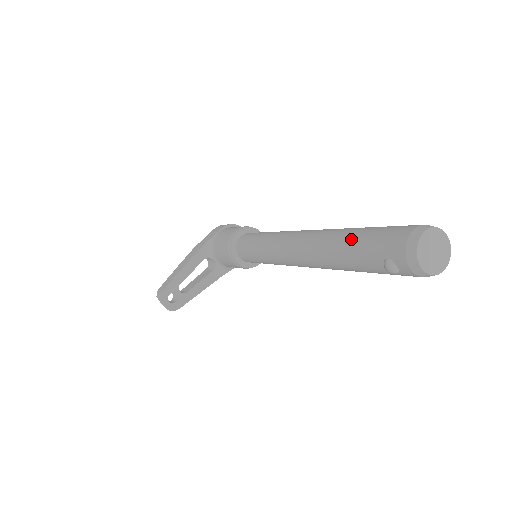
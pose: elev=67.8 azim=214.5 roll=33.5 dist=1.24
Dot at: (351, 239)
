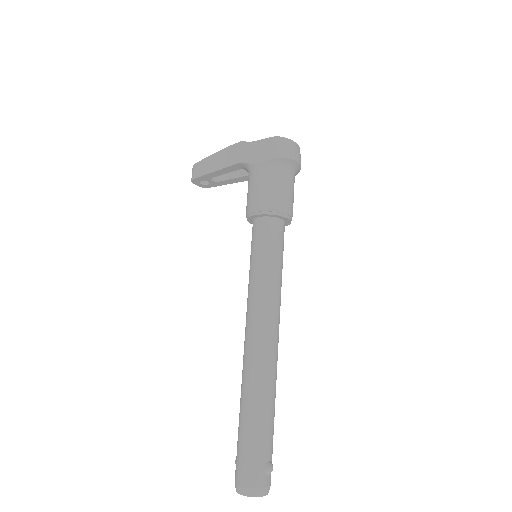
Dot at: (241, 422)
